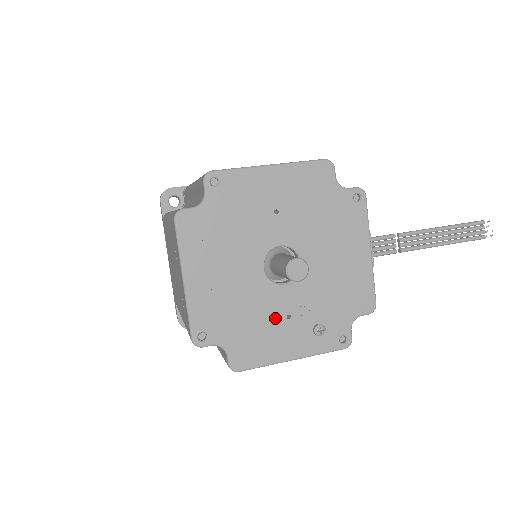
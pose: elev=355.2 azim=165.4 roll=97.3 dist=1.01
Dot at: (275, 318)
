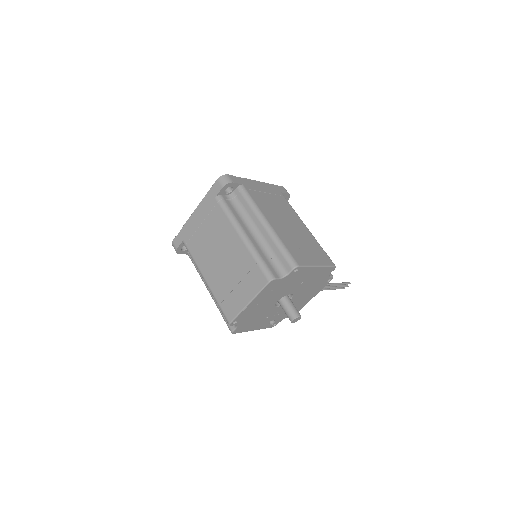
Dot at: (263, 317)
